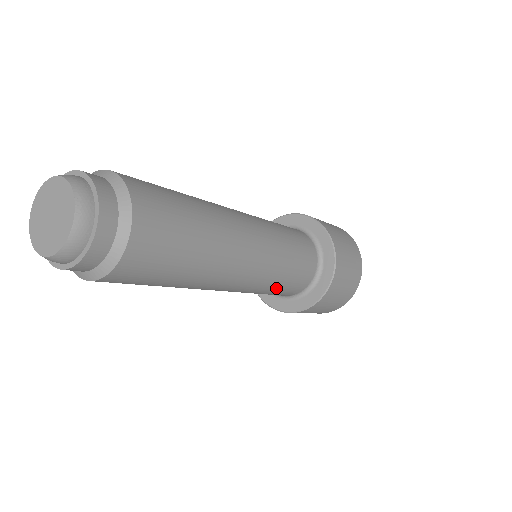
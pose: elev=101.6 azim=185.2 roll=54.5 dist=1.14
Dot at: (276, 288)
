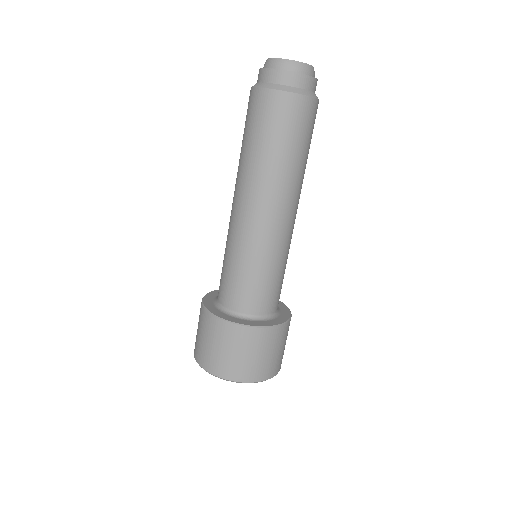
Dot at: (284, 270)
